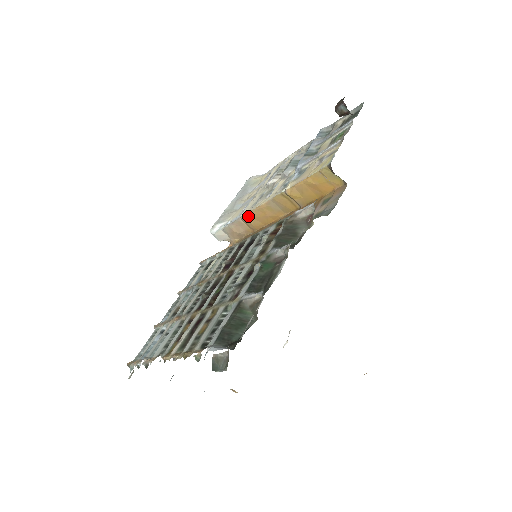
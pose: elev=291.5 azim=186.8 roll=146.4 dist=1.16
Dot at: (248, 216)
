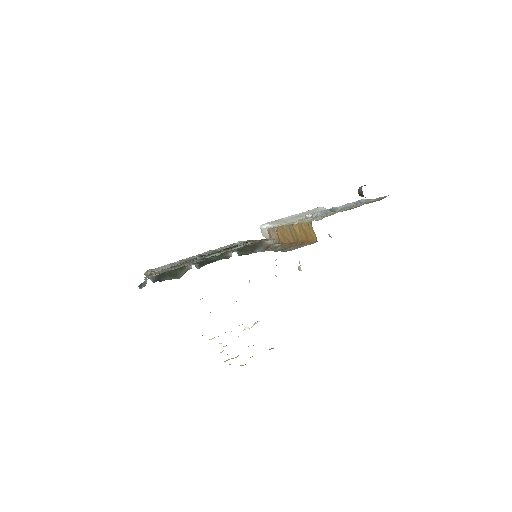
Dot at: (278, 229)
